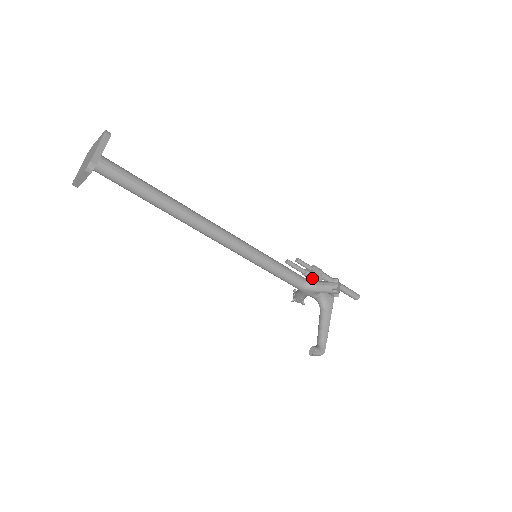
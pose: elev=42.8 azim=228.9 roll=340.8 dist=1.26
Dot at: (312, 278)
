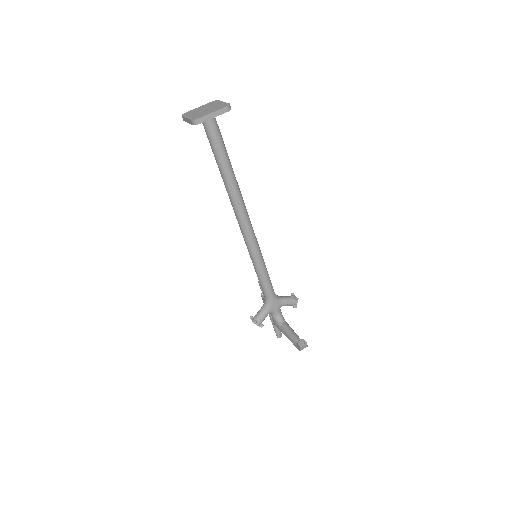
Dot at: occluded
